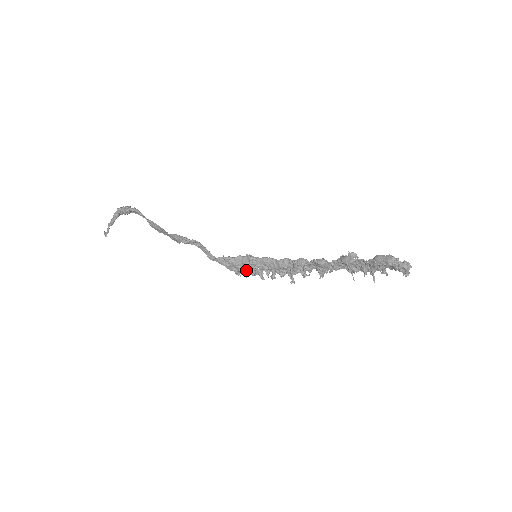
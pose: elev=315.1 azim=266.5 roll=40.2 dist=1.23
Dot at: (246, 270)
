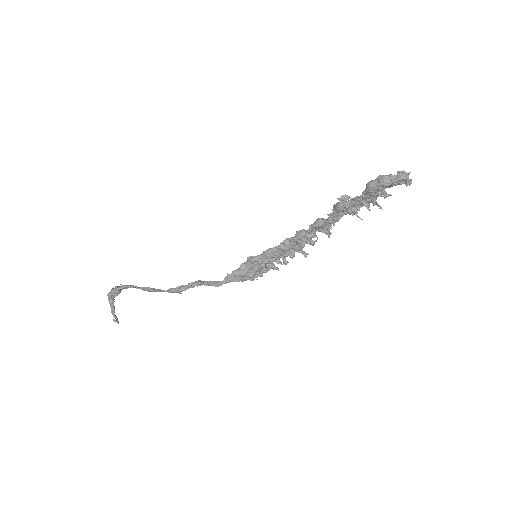
Dot at: (257, 272)
